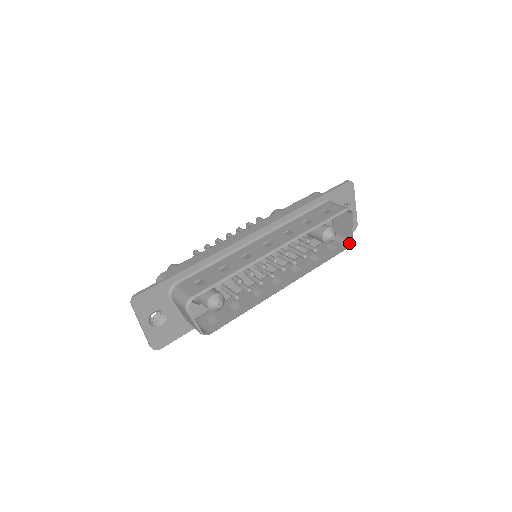
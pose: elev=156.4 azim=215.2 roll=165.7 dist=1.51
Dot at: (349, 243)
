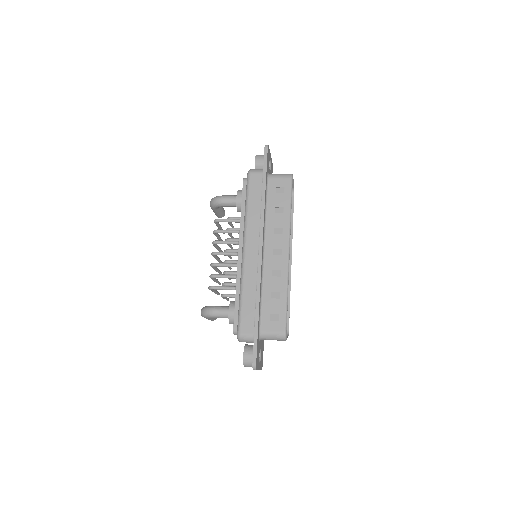
Dot at: (292, 191)
